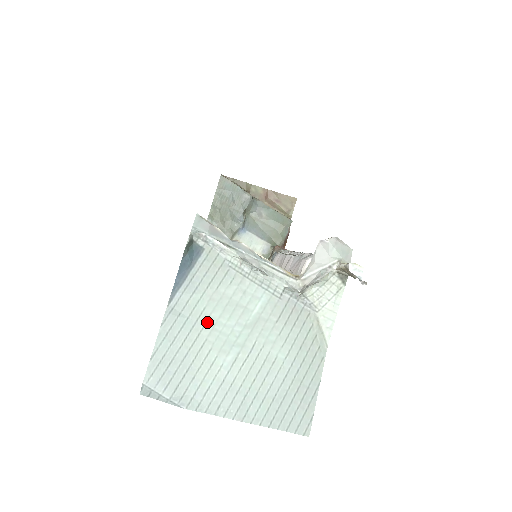
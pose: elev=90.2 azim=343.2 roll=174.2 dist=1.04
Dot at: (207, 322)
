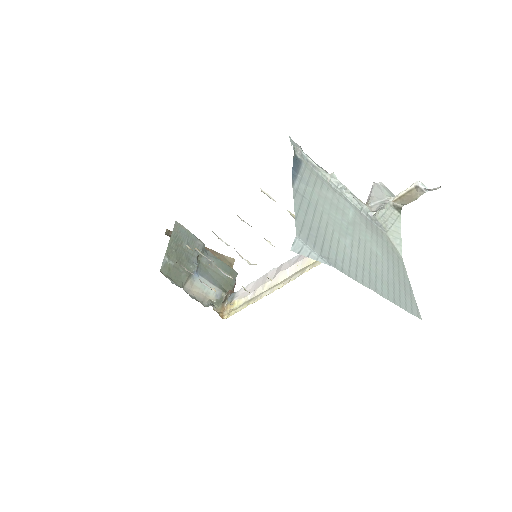
Dot at: (323, 210)
